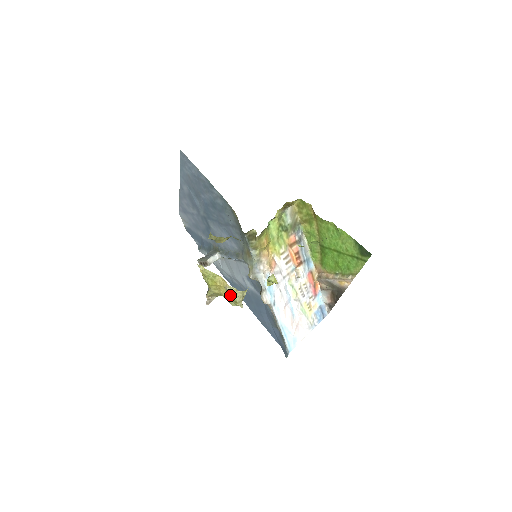
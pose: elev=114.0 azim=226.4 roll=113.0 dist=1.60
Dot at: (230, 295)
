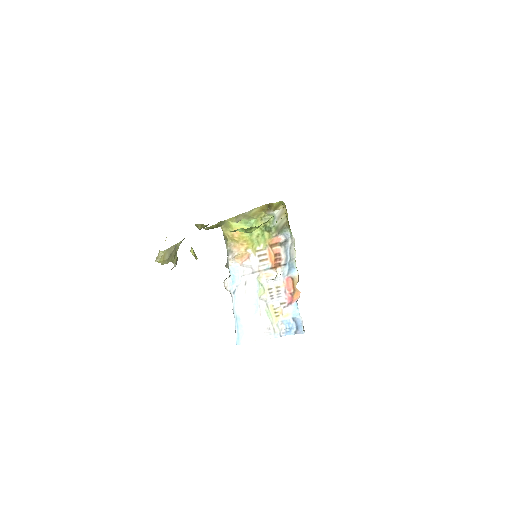
Dot at: occluded
